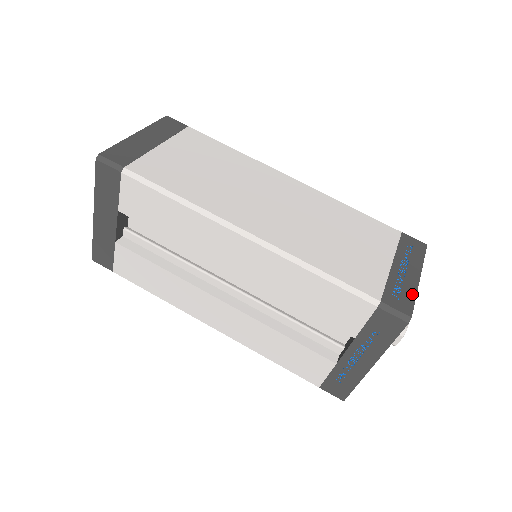
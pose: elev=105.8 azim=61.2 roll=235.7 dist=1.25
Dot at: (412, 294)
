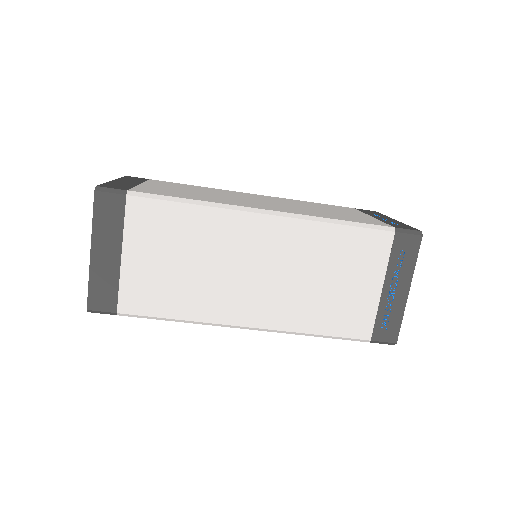
Dot at: (399, 317)
